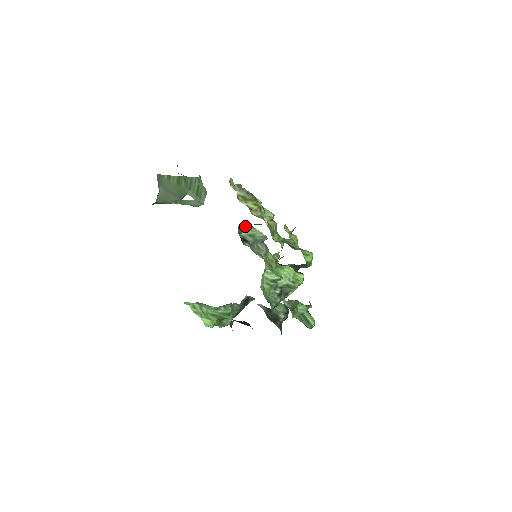
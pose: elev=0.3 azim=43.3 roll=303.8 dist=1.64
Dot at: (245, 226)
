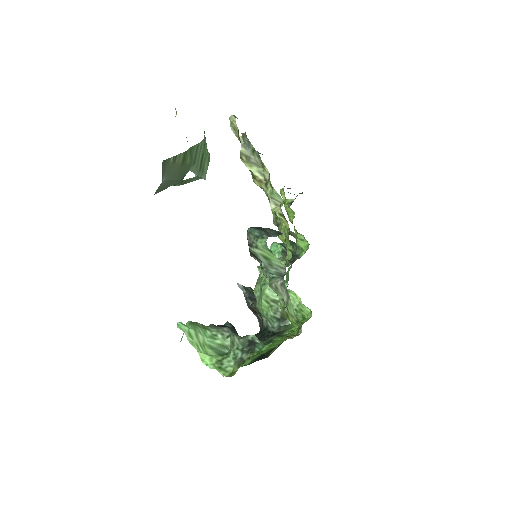
Dot at: (261, 244)
